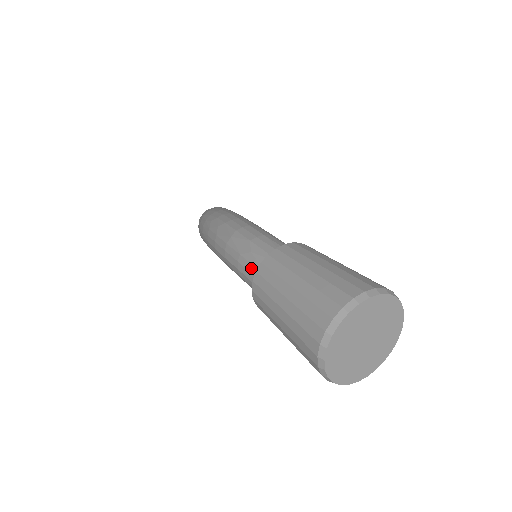
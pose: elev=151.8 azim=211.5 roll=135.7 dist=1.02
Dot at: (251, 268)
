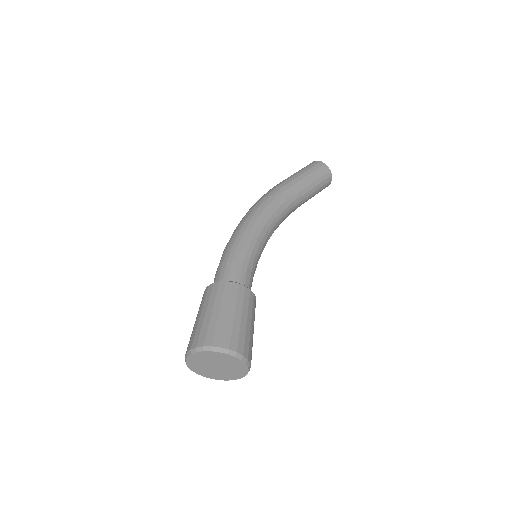
Dot at: occluded
